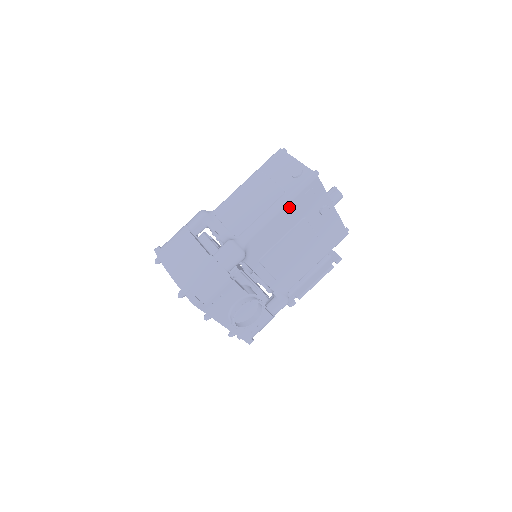
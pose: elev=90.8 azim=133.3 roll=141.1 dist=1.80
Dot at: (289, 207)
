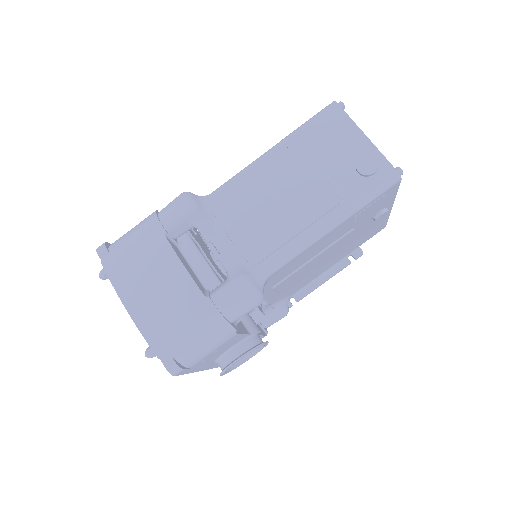
Dot at: (343, 223)
